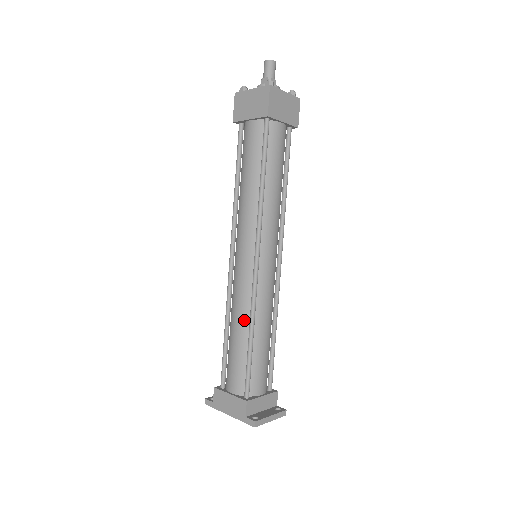
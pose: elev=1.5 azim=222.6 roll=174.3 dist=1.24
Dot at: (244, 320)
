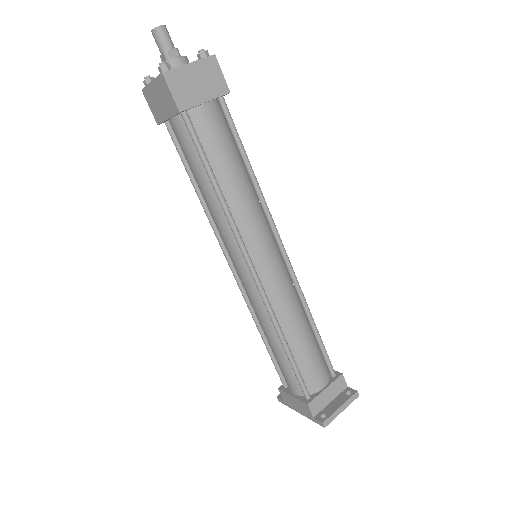
Dot at: (271, 329)
